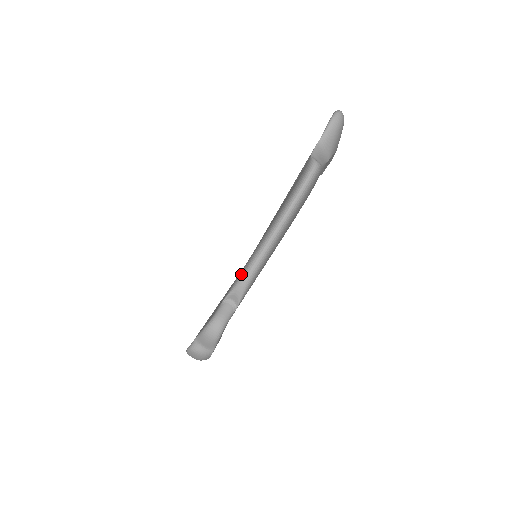
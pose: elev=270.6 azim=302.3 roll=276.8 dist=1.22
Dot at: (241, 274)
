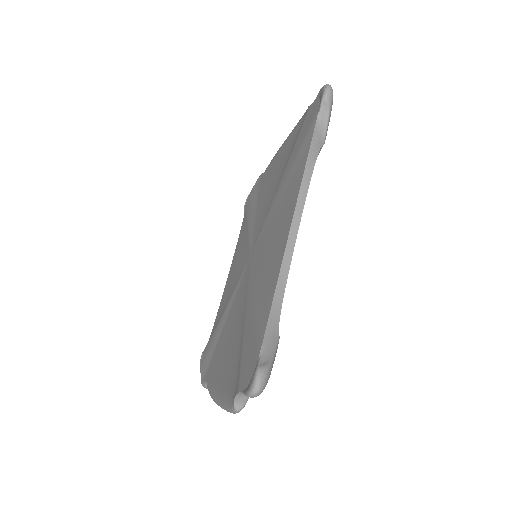
Dot at: (209, 393)
